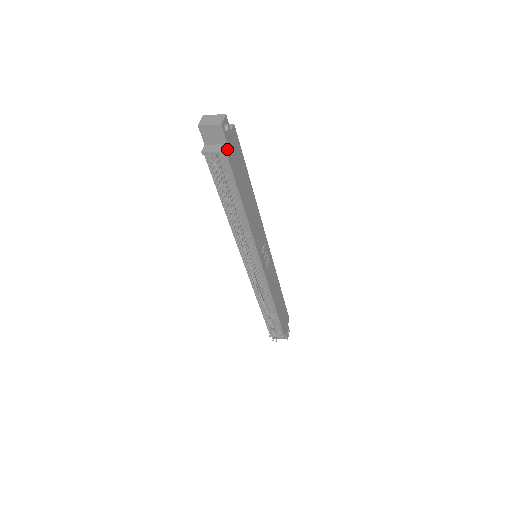
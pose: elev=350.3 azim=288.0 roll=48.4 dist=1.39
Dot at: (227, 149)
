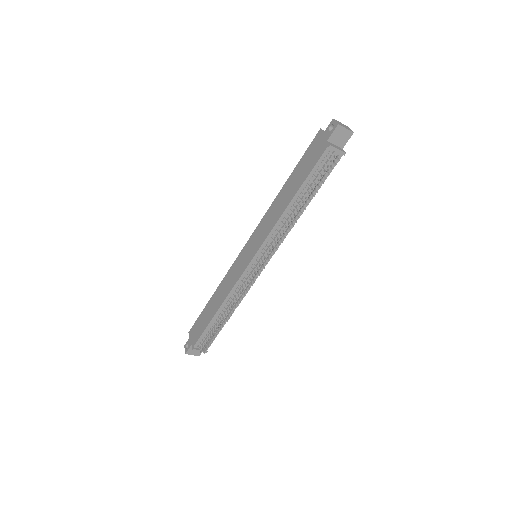
Dot at: occluded
